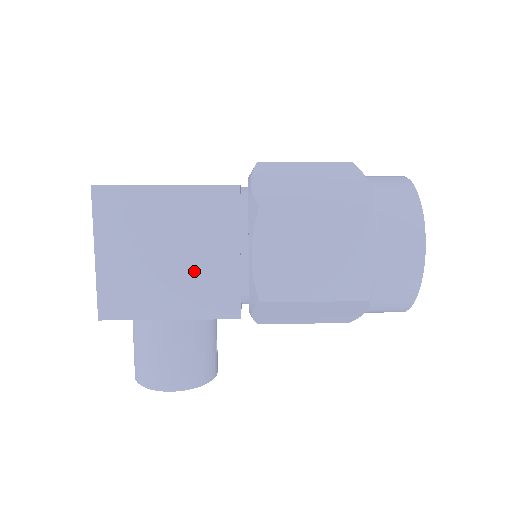
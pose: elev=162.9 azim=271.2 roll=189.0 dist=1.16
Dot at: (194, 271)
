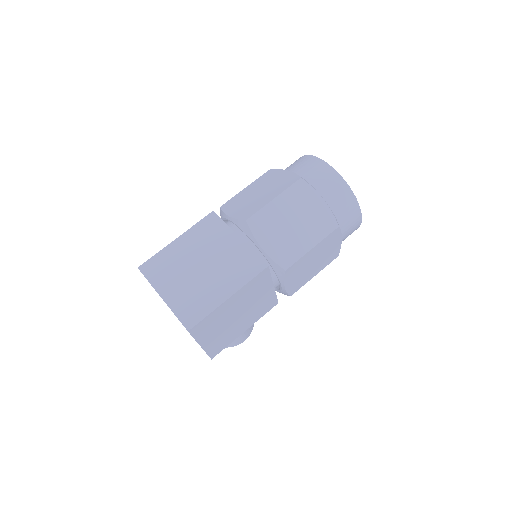
Dot at: (253, 309)
